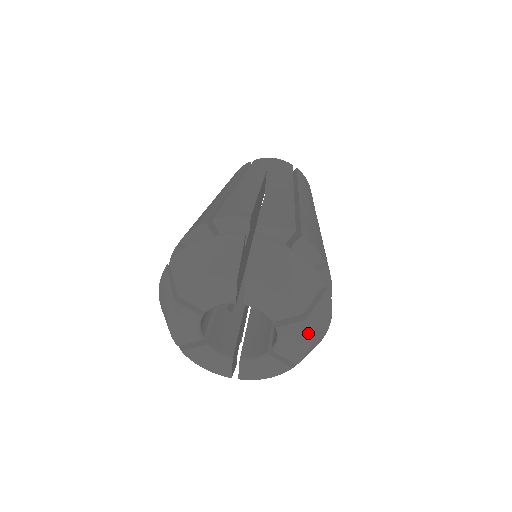
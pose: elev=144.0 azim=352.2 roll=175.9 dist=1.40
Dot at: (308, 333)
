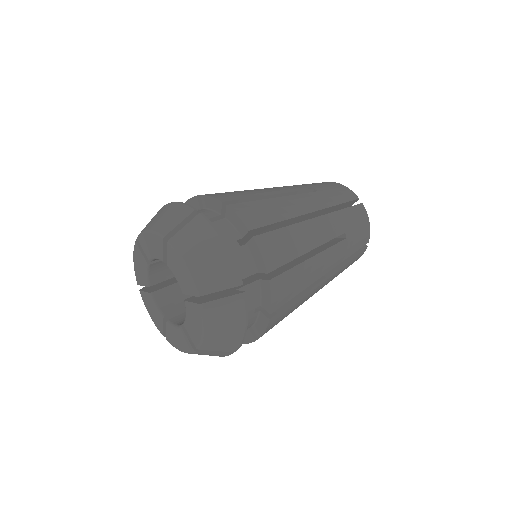
Dot at: (177, 253)
